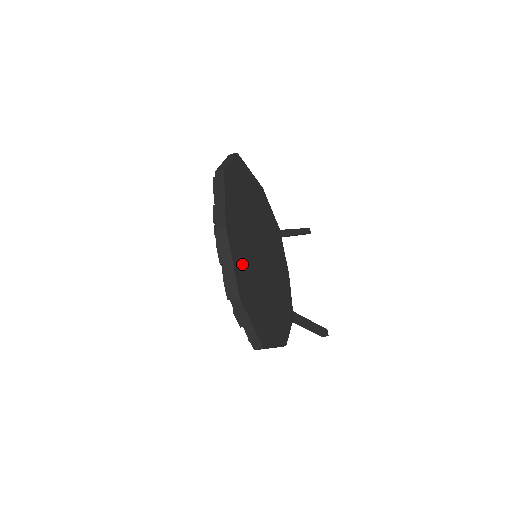
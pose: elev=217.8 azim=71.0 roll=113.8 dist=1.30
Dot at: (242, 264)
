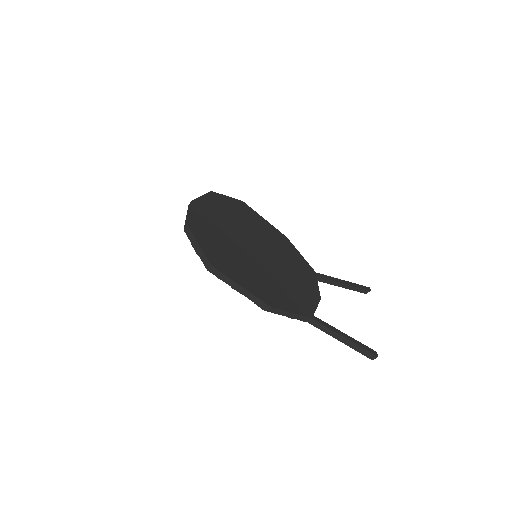
Dot at: (206, 223)
